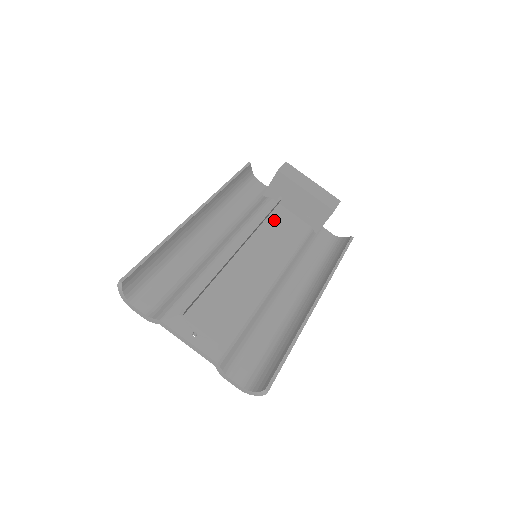
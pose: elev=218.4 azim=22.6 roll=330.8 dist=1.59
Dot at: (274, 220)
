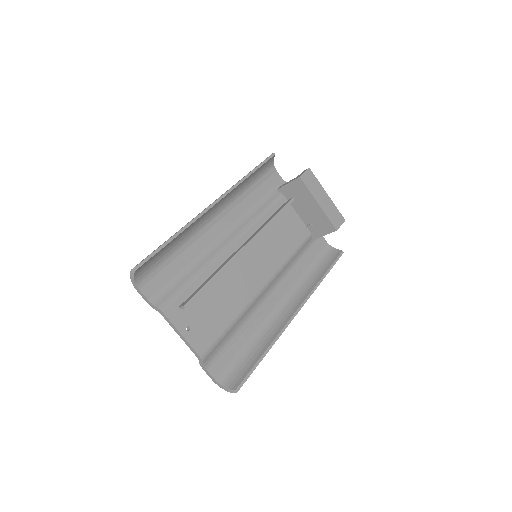
Dot at: (281, 220)
